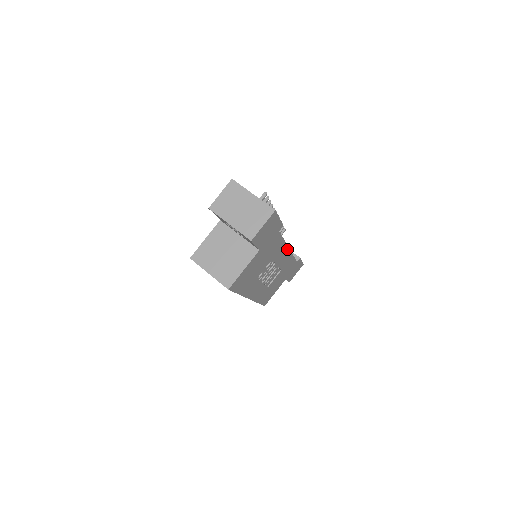
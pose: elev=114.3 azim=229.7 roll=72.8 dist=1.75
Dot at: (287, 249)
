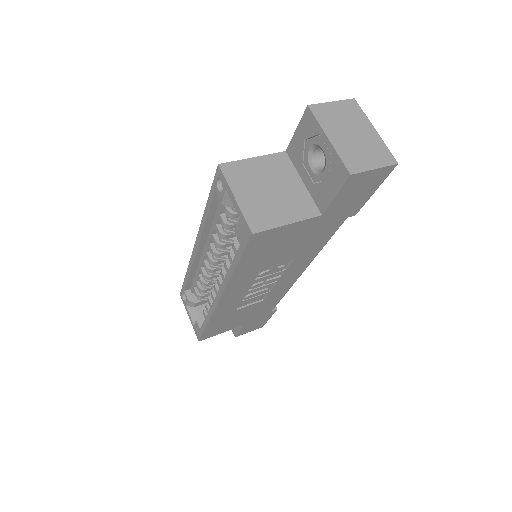
Dot at: (302, 270)
